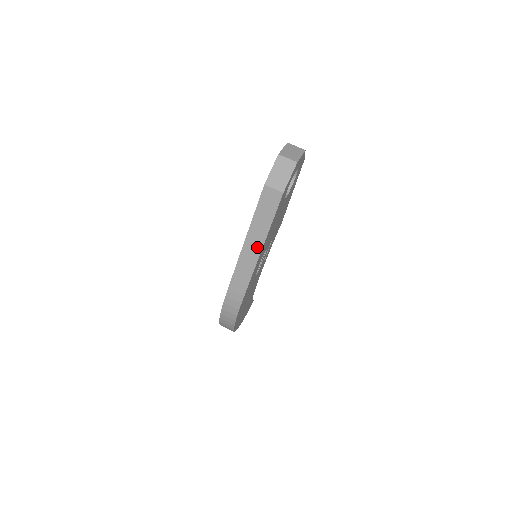
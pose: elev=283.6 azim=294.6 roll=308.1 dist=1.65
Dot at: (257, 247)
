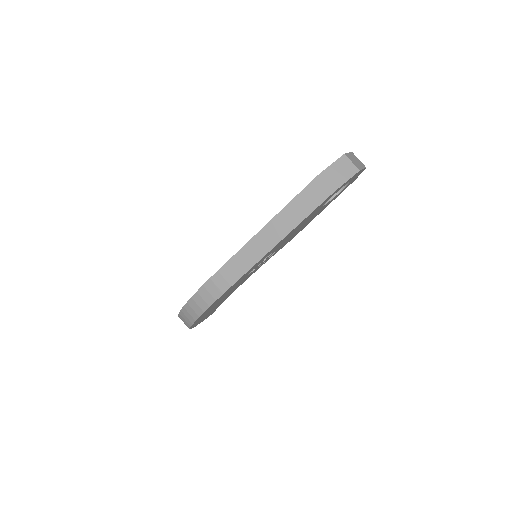
Dot at: (274, 238)
